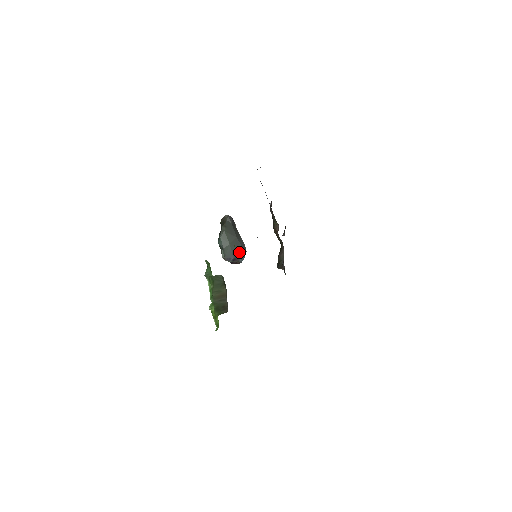
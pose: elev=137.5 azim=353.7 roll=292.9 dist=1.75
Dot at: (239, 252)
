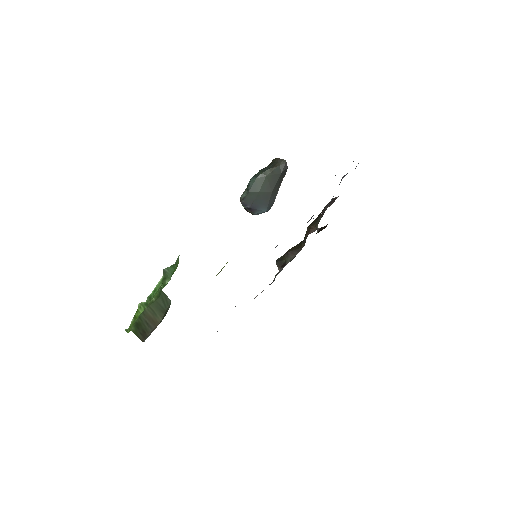
Dot at: (261, 206)
